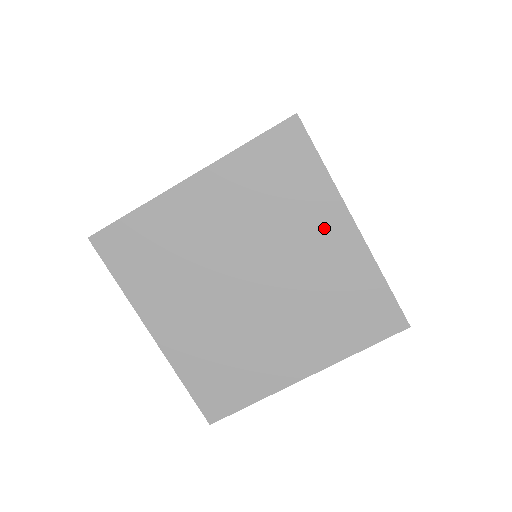
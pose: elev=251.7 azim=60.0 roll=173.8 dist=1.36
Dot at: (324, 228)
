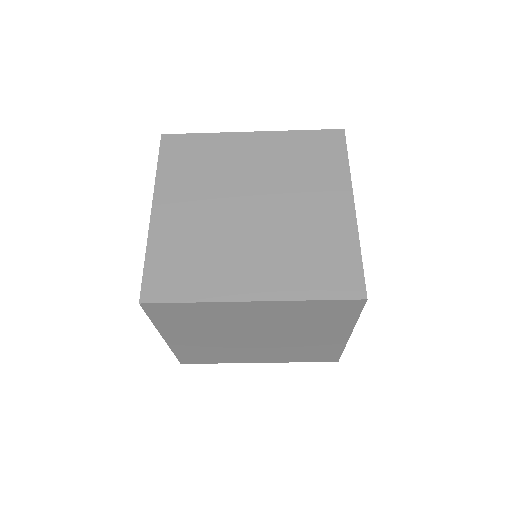
Dot at: (329, 333)
